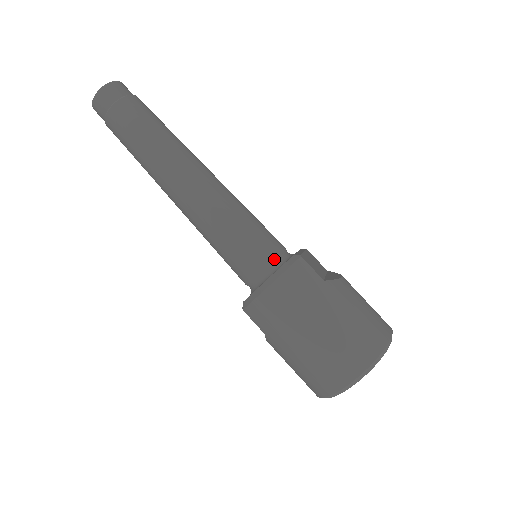
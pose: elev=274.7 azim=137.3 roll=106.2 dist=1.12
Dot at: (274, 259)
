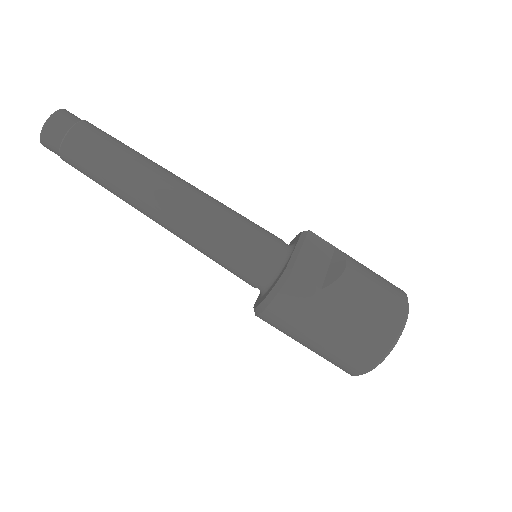
Dot at: (270, 269)
